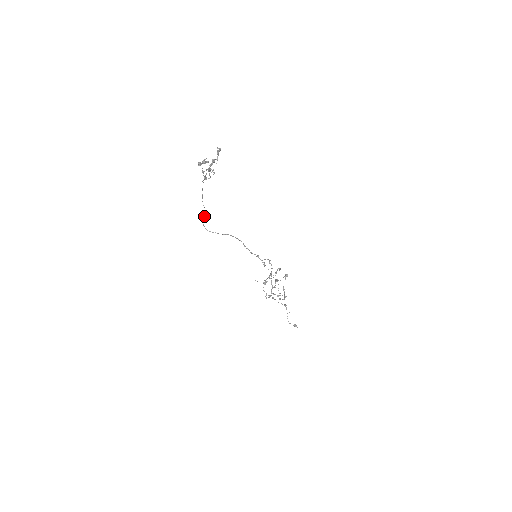
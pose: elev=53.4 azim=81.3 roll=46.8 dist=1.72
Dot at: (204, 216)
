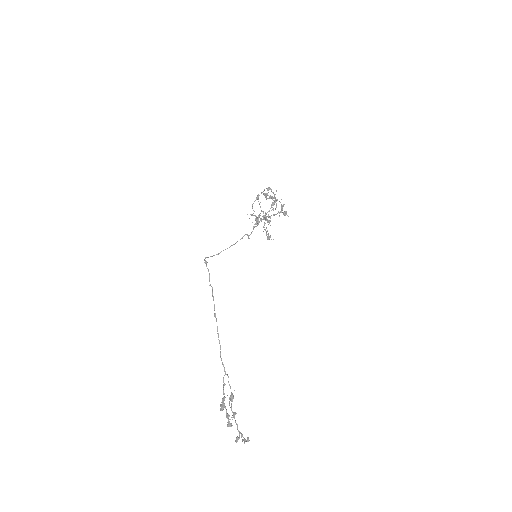
Dot at: (209, 273)
